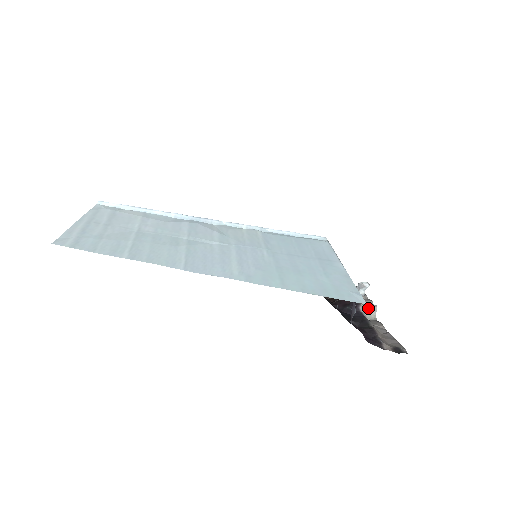
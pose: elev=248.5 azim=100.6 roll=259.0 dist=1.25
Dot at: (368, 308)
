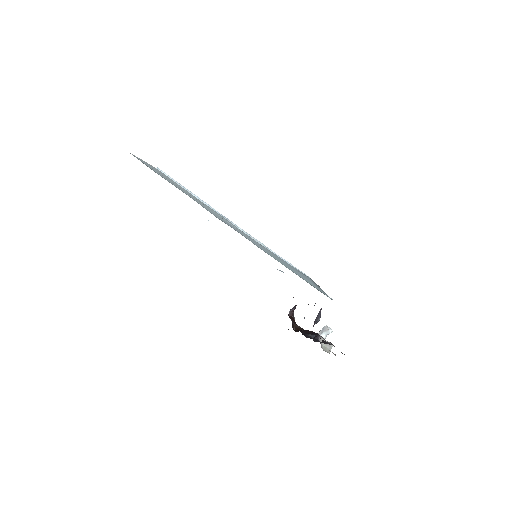
Dot at: occluded
